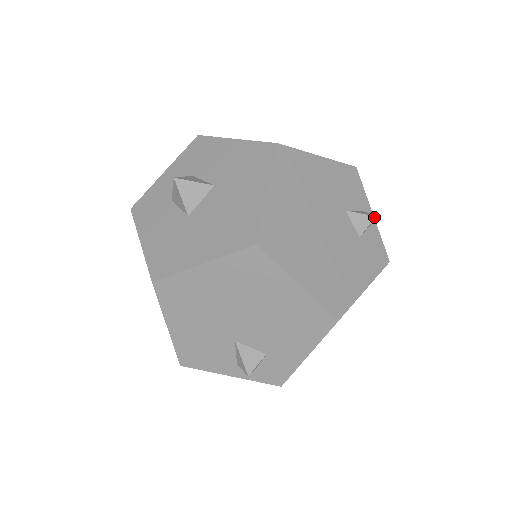
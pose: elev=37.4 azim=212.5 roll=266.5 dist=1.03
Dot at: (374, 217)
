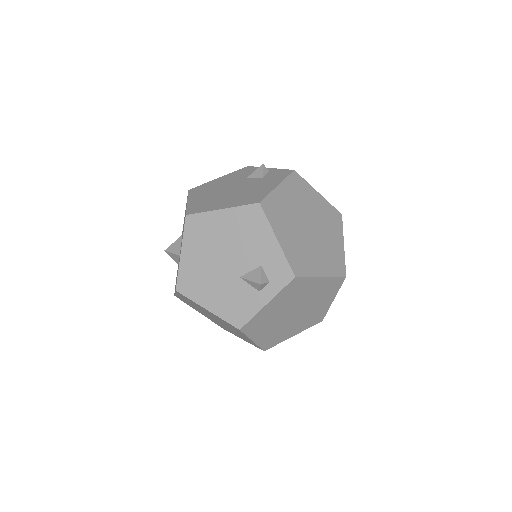
Dot at: (262, 165)
